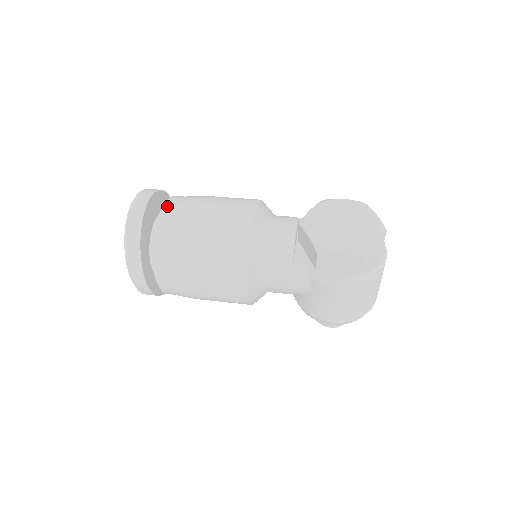
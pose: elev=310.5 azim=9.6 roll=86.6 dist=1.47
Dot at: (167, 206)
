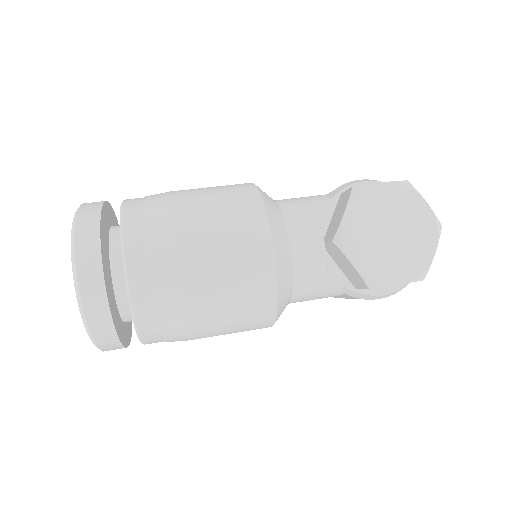
Dot at: (131, 260)
